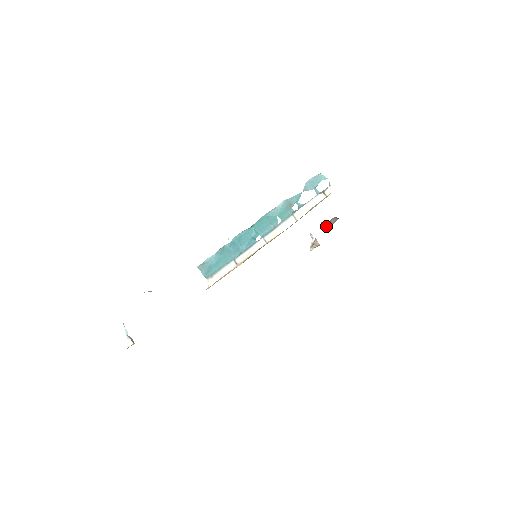
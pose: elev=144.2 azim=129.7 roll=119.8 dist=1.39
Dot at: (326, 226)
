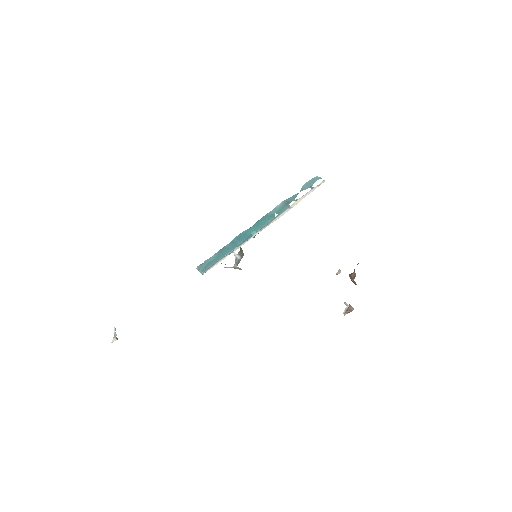
Dot at: (353, 276)
